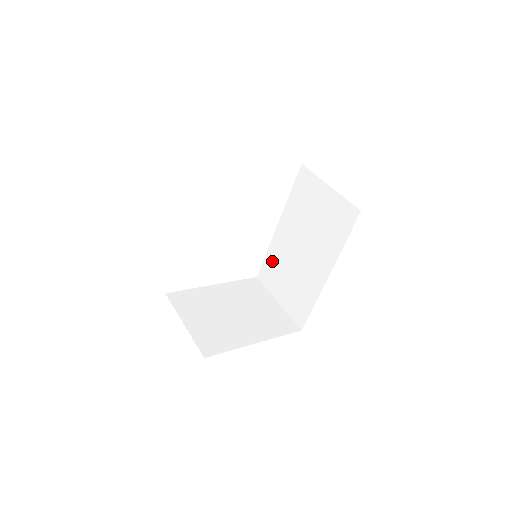
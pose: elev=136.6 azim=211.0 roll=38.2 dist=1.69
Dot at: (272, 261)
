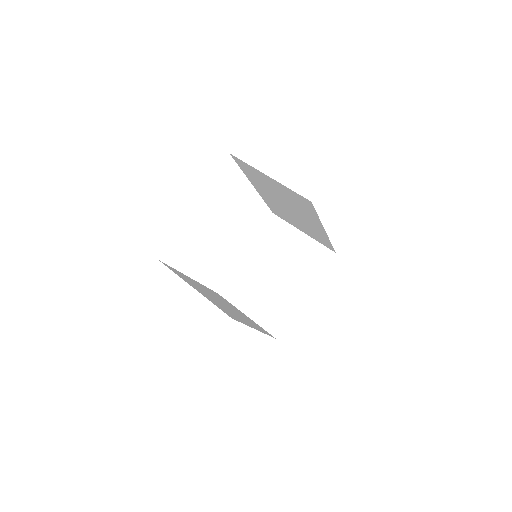
Dot at: (274, 208)
